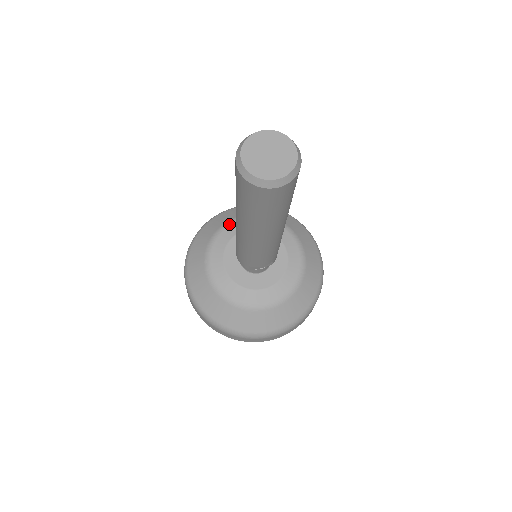
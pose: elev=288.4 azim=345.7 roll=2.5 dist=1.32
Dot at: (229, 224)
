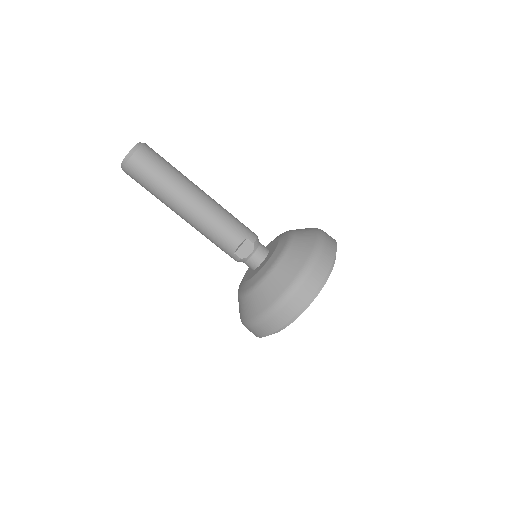
Dot at: occluded
